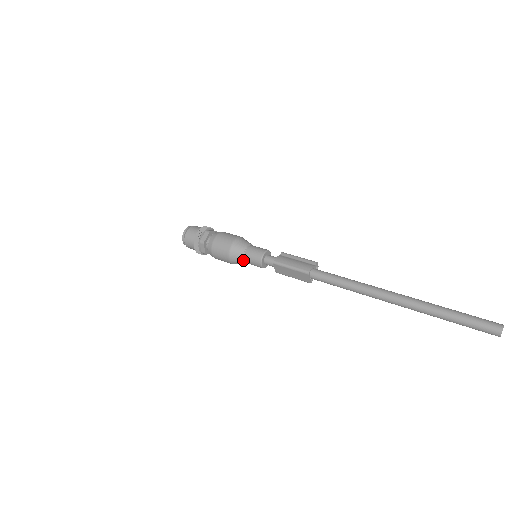
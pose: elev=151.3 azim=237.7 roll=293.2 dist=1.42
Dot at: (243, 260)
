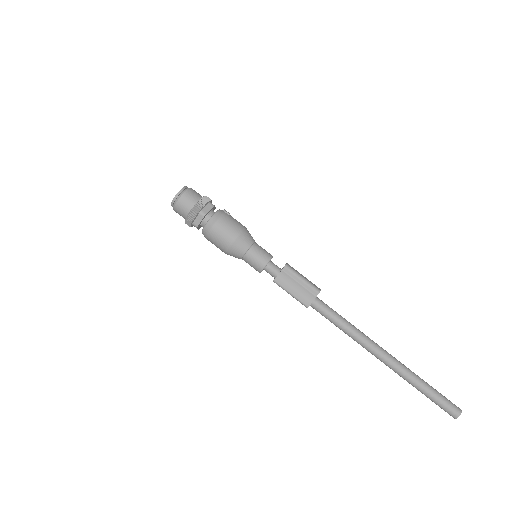
Dot at: occluded
